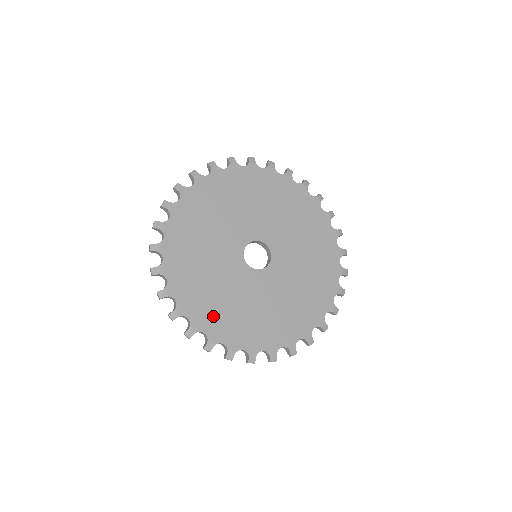
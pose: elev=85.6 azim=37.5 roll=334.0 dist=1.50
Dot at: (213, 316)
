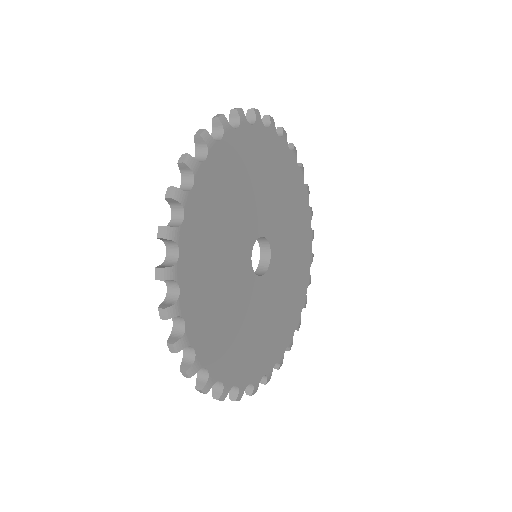
Dot at: (199, 250)
